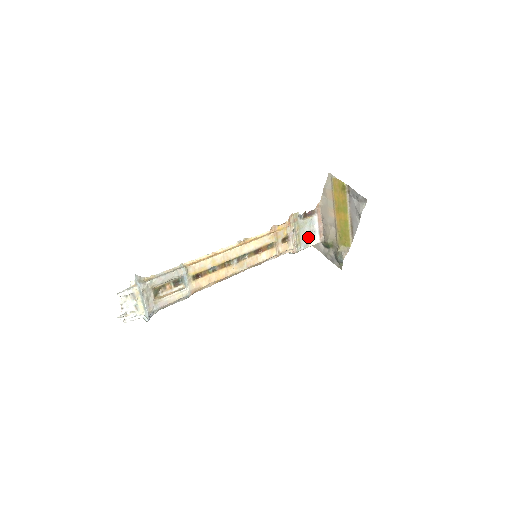
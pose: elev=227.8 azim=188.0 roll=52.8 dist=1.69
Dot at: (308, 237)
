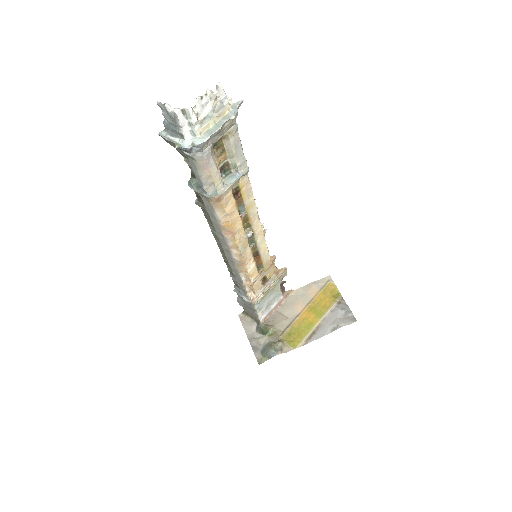
Dot at: (266, 304)
